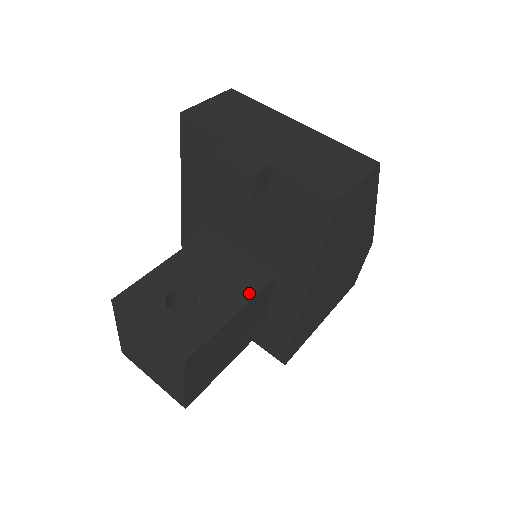
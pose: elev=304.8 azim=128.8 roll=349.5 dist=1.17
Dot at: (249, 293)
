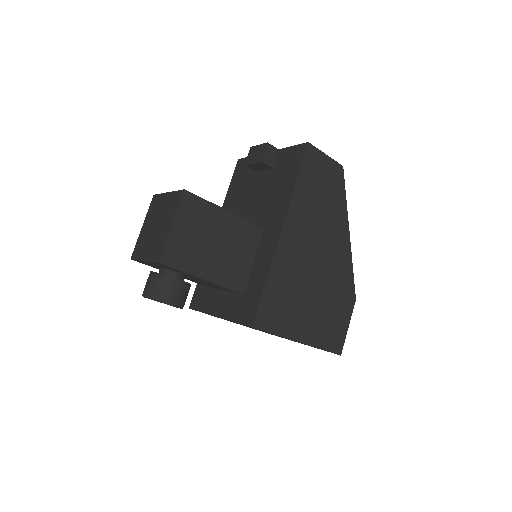
Dot at: (242, 219)
